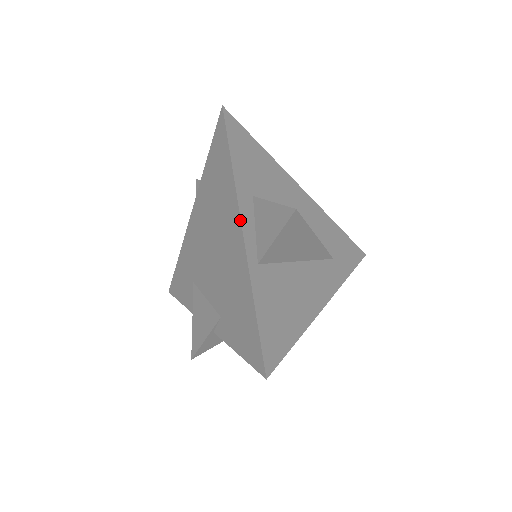
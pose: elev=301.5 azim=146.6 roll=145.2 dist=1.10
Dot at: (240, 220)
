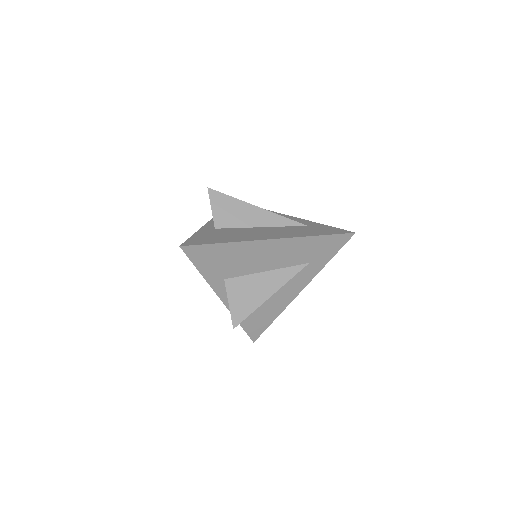
Dot at: occluded
